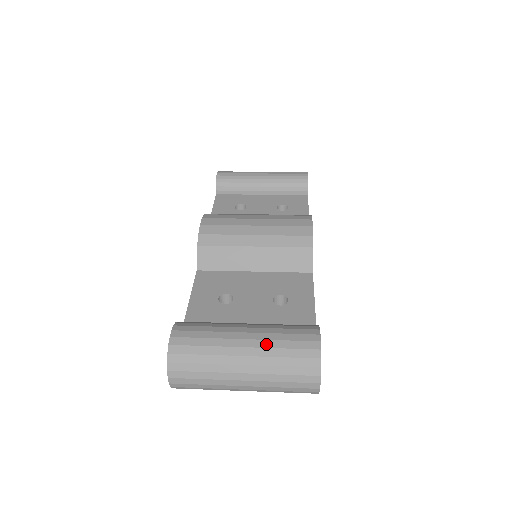
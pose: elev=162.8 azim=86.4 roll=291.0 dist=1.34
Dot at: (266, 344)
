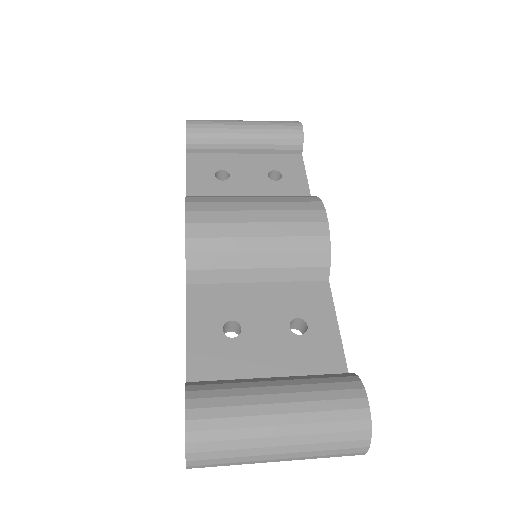
Dot at: (307, 418)
